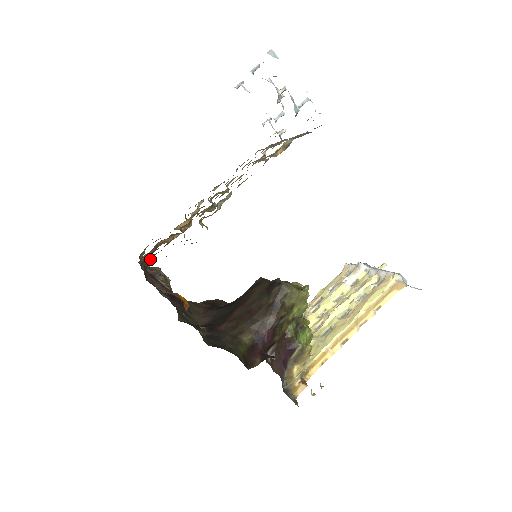
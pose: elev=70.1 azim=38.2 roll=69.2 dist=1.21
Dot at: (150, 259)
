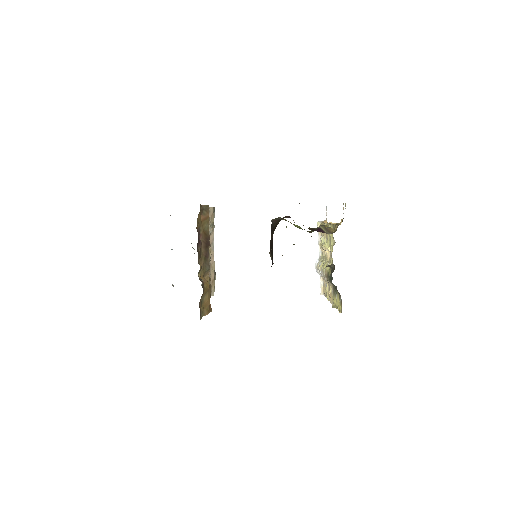
Dot at: (198, 235)
